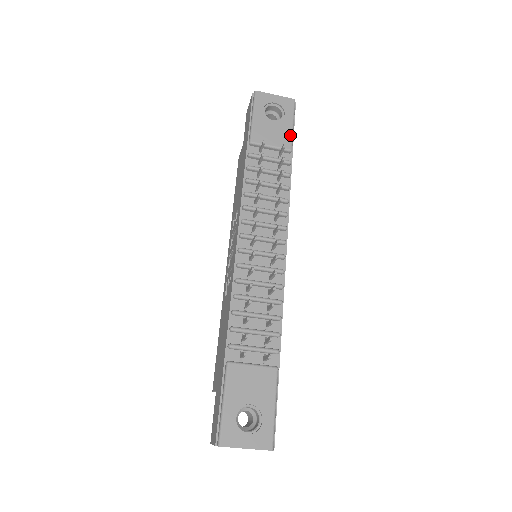
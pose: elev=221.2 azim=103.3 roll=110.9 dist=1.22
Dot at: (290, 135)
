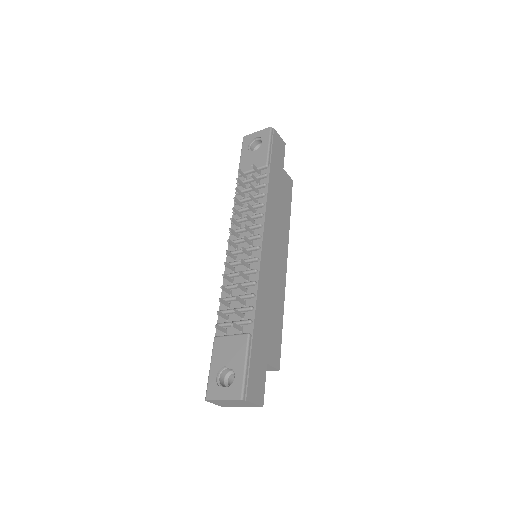
Dot at: (266, 155)
